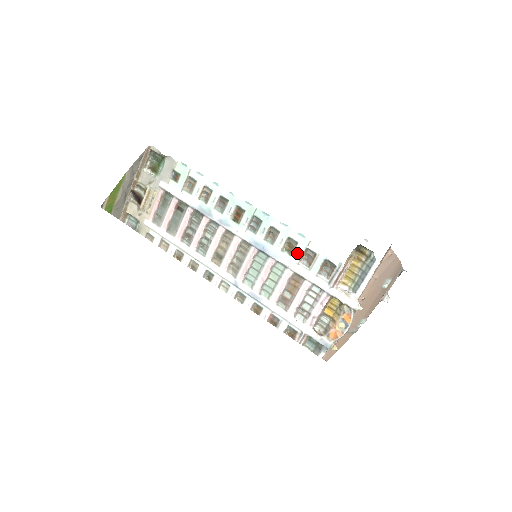
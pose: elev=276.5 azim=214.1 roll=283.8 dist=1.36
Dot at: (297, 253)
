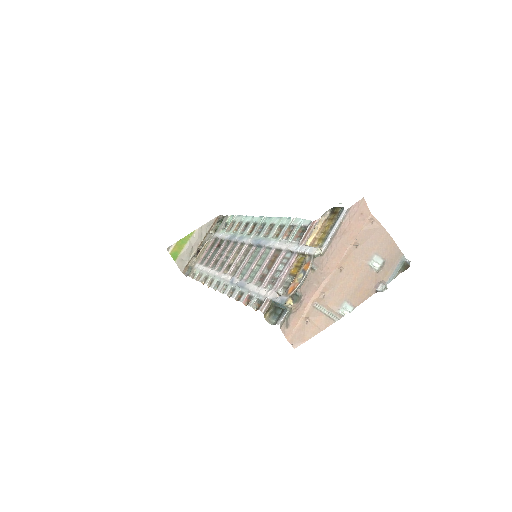
Dot at: (282, 233)
